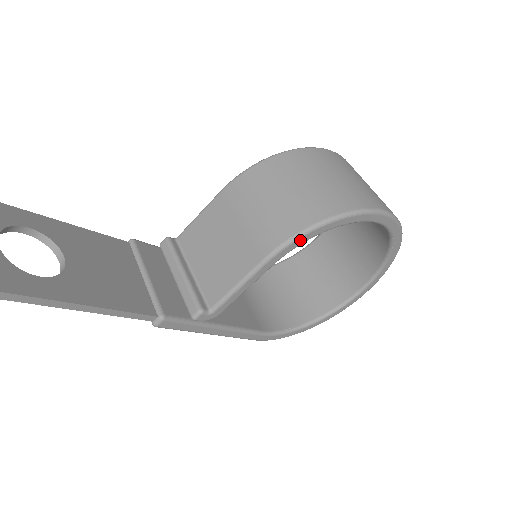
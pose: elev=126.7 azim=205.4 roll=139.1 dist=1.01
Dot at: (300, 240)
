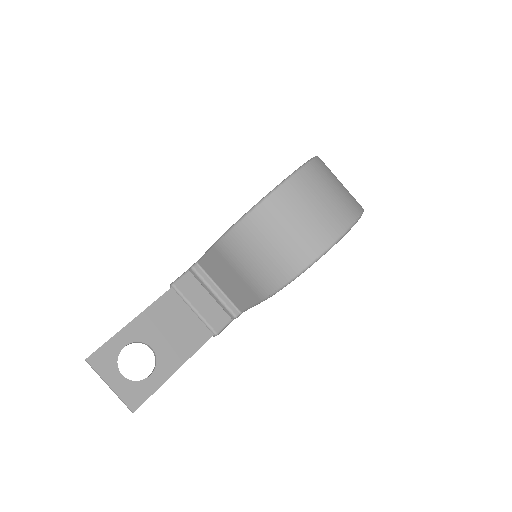
Dot at: occluded
